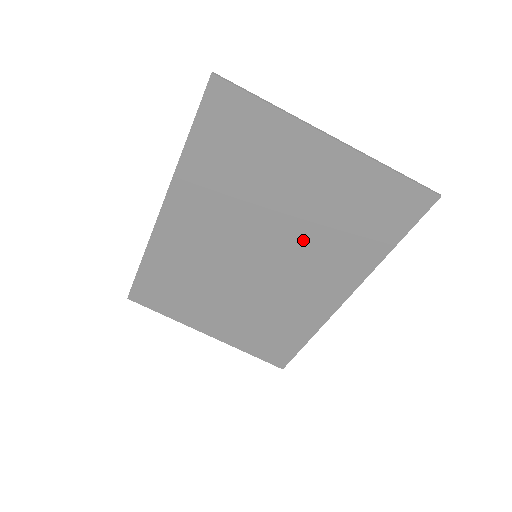
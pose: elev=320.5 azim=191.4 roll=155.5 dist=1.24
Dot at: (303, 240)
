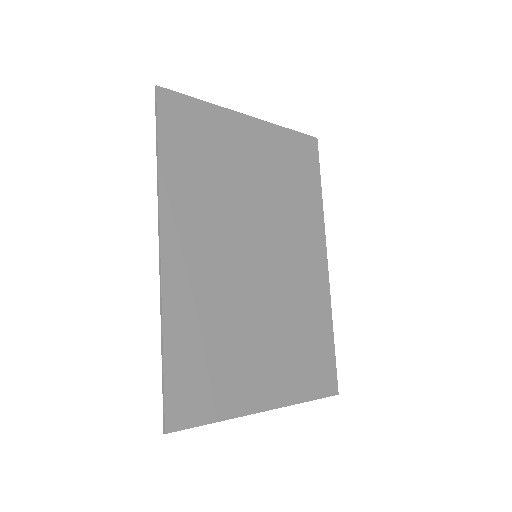
Dot at: (276, 215)
